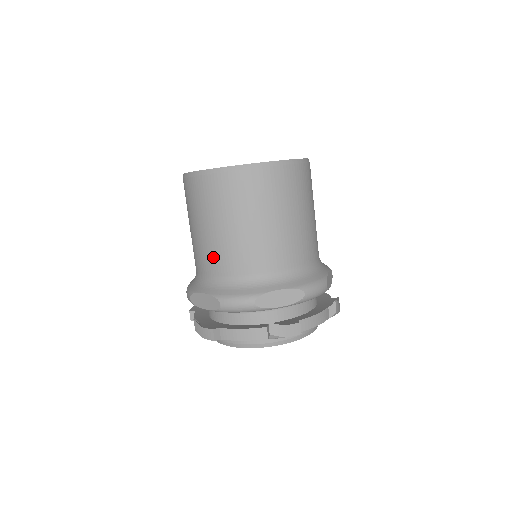
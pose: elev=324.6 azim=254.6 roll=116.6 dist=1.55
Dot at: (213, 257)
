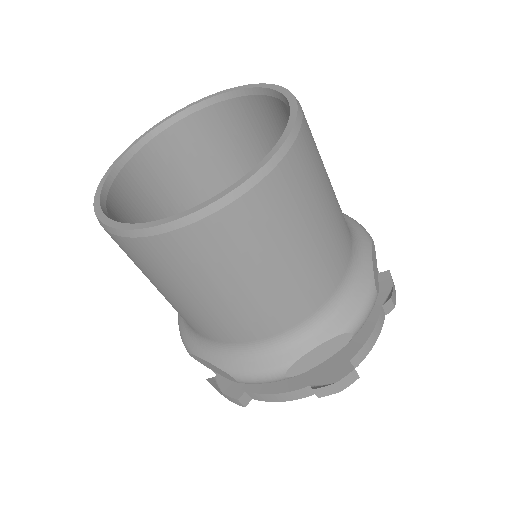
Dot at: (200, 325)
